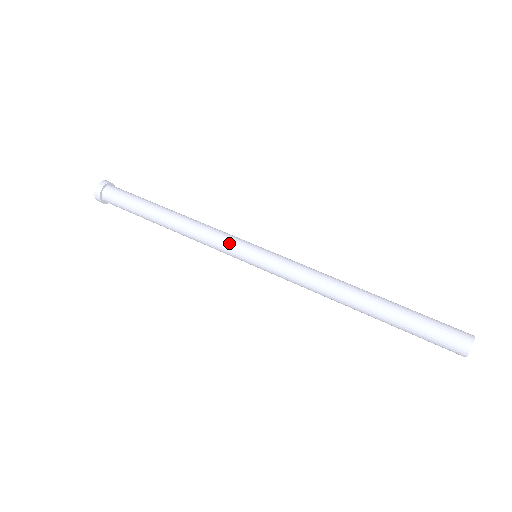
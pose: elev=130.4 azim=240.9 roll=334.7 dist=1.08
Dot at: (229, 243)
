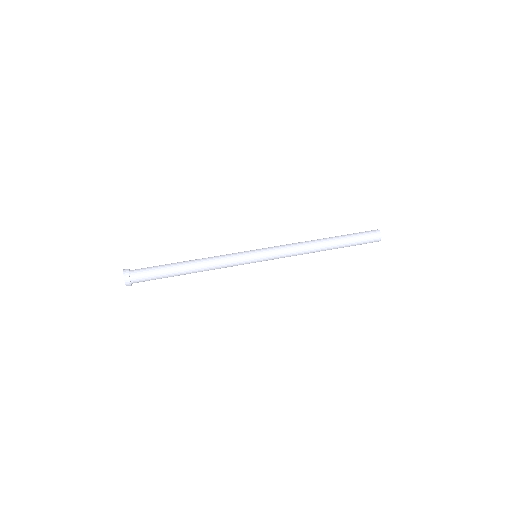
Dot at: (240, 262)
